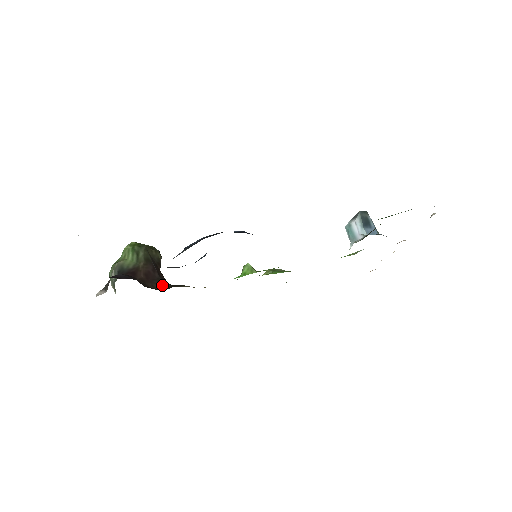
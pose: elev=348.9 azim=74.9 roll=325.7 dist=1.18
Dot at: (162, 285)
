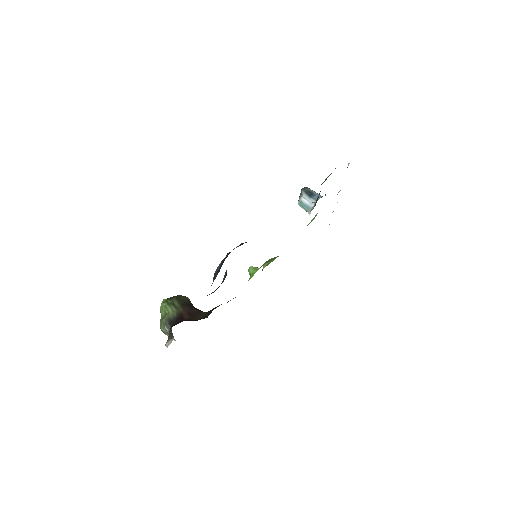
Dot at: (203, 315)
